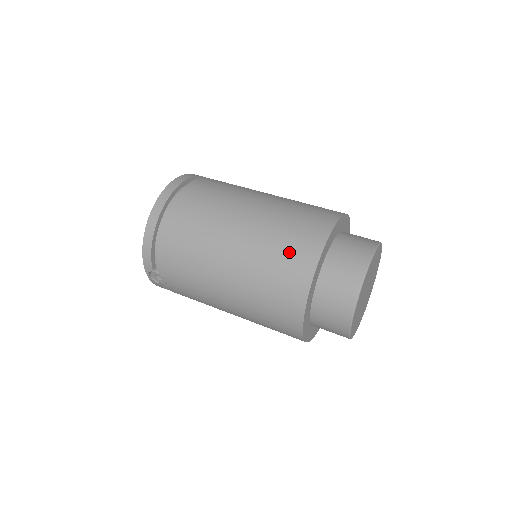
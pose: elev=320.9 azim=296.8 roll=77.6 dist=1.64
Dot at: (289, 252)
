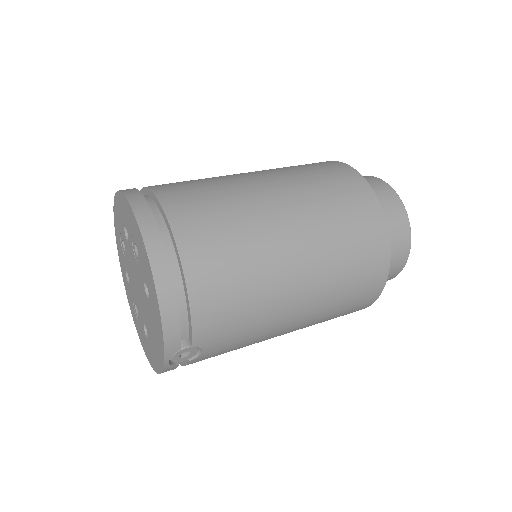
Dot at: (353, 217)
